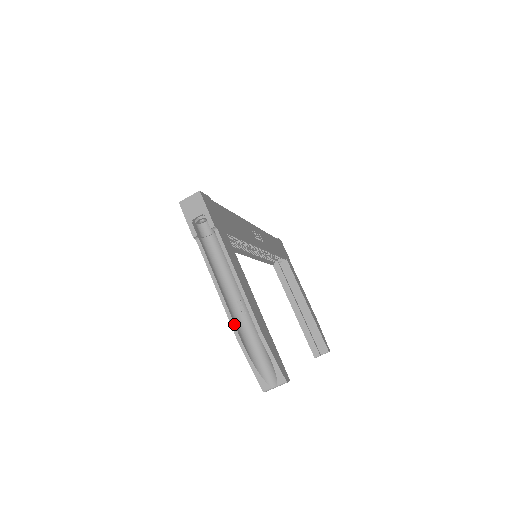
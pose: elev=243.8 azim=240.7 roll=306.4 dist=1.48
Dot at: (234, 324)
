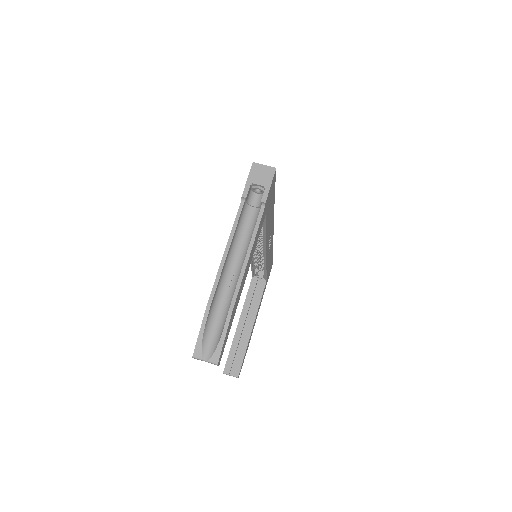
Dot at: (217, 286)
